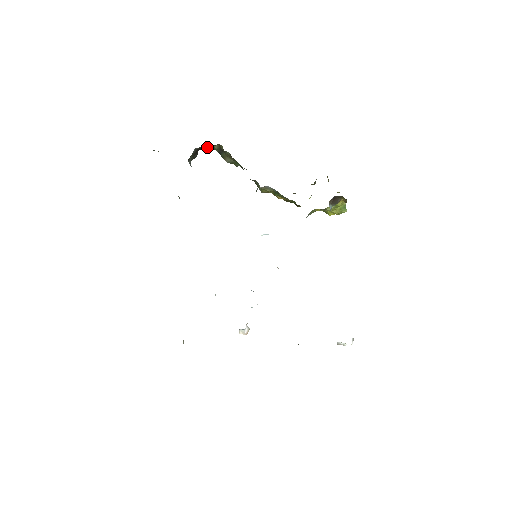
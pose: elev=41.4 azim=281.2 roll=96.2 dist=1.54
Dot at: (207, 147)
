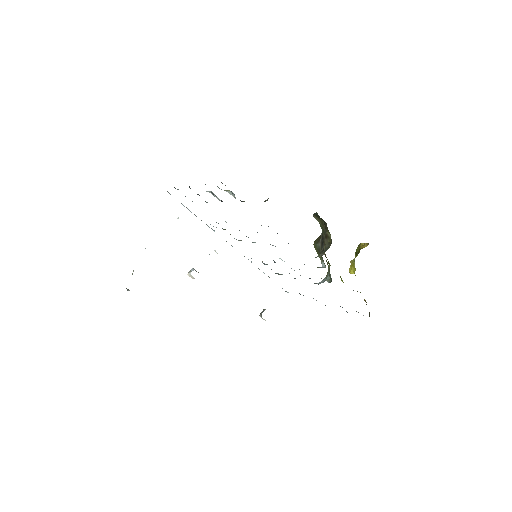
Dot at: occluded
